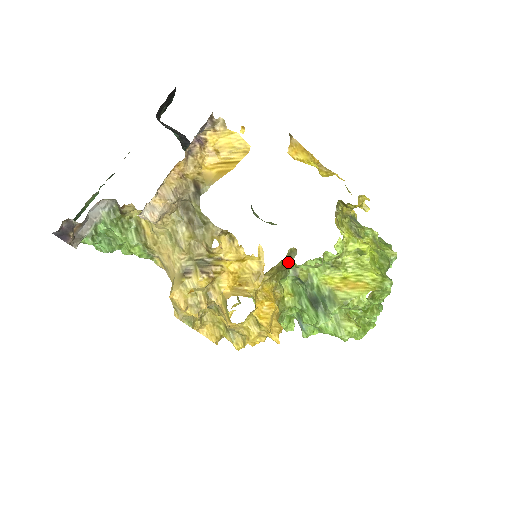
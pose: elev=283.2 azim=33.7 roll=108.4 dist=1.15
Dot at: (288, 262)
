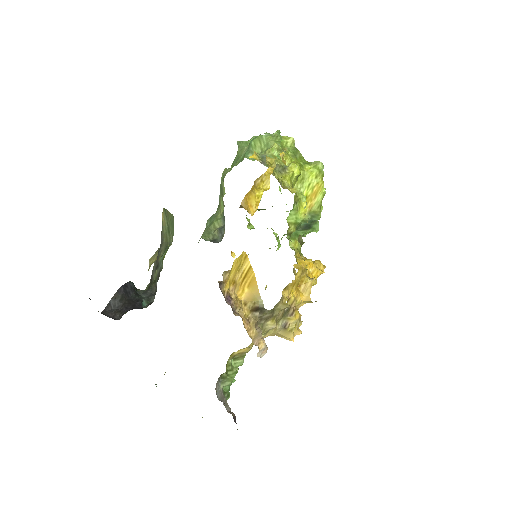
Dot at: occluded
